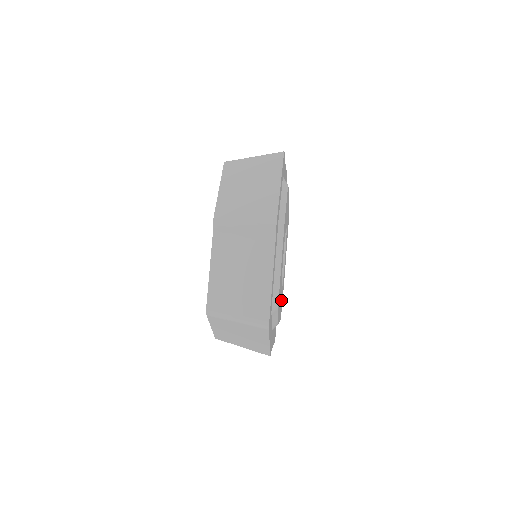
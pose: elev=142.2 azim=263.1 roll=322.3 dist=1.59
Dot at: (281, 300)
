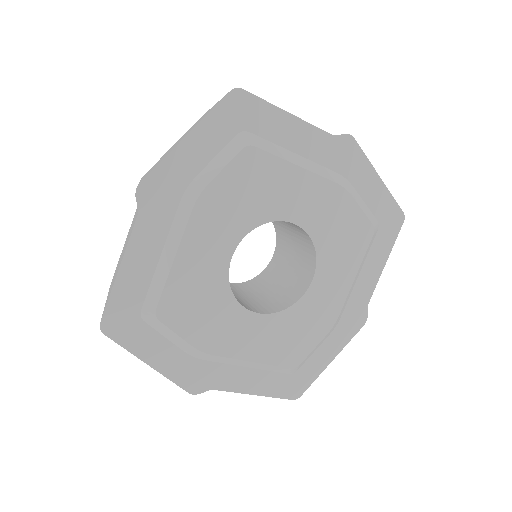
Dot at: (272, 334)
